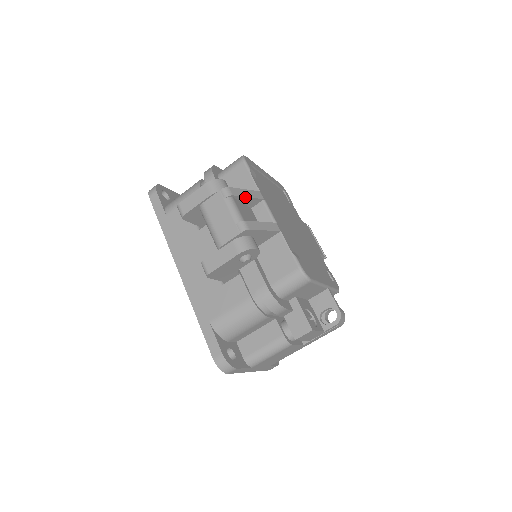
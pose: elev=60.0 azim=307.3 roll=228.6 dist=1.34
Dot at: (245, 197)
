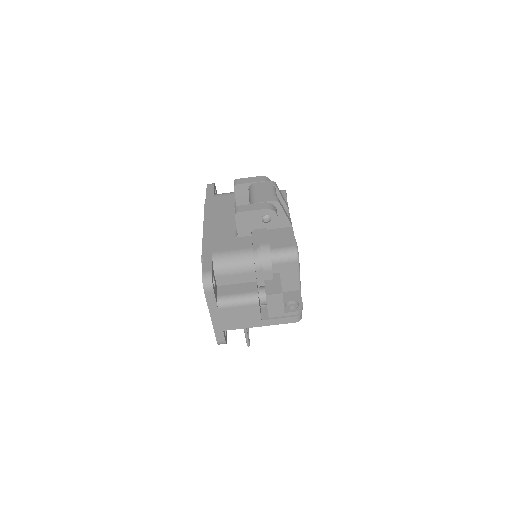
Dot at: (281, 196)
